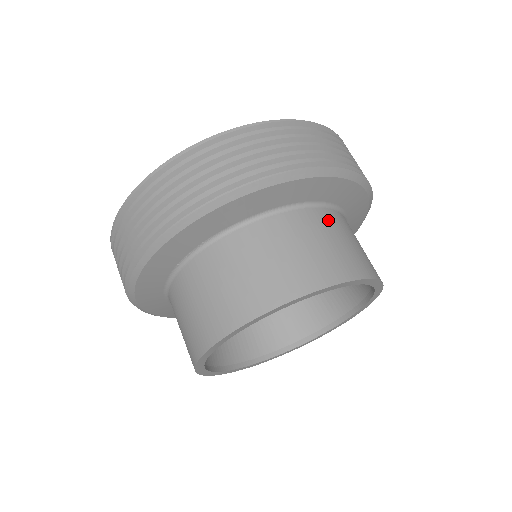
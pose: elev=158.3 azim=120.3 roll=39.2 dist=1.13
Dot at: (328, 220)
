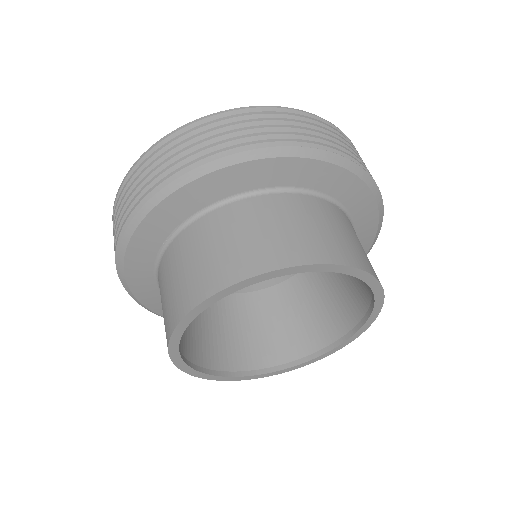
Dot at: (299, 205)
